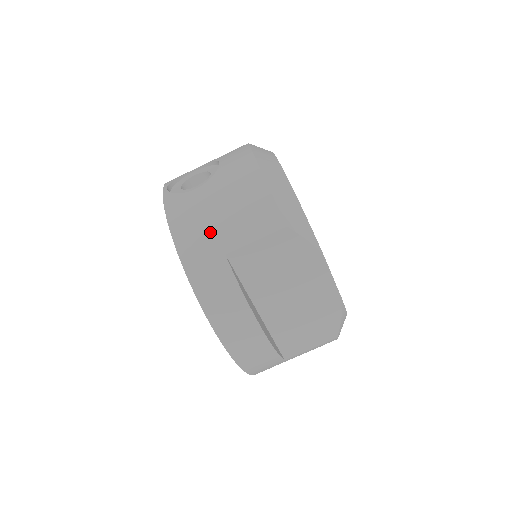
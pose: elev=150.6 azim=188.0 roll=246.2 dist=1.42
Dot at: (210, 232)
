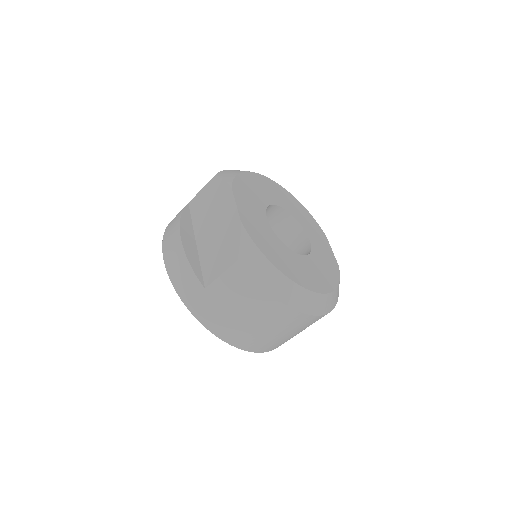
Dot at: occluded
